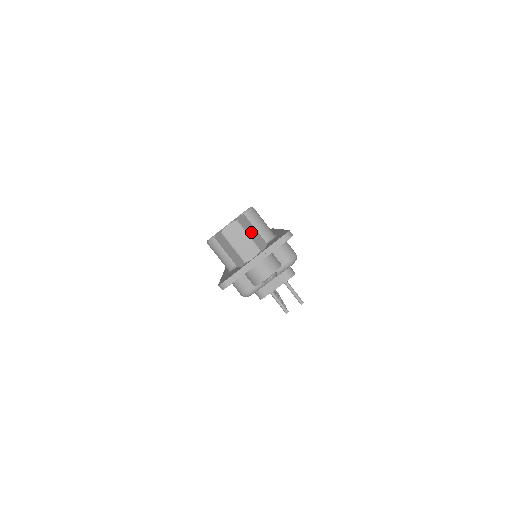
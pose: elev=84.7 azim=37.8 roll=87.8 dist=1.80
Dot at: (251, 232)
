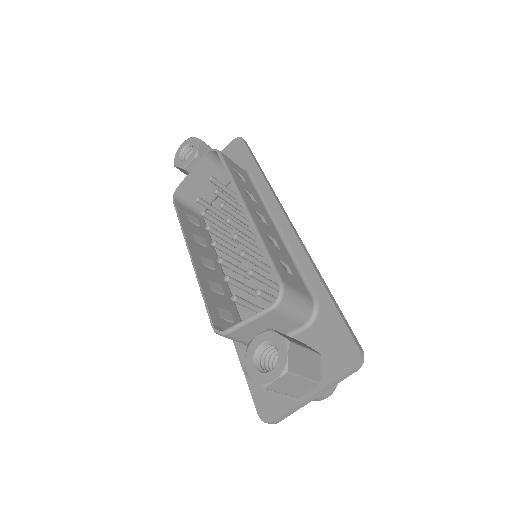
Dot at: (304, 366)
